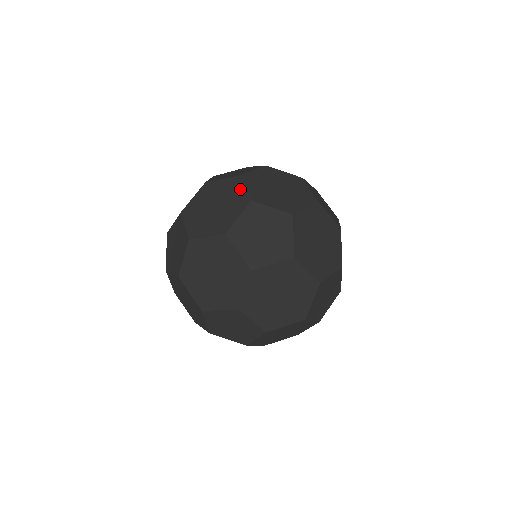
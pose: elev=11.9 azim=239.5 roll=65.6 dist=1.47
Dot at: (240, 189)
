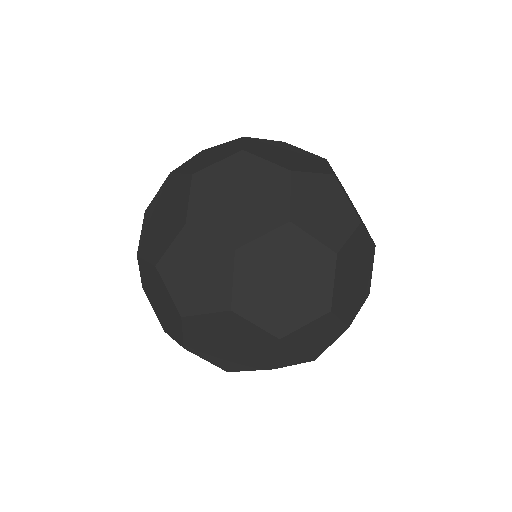
Dot at: (327, 280)
